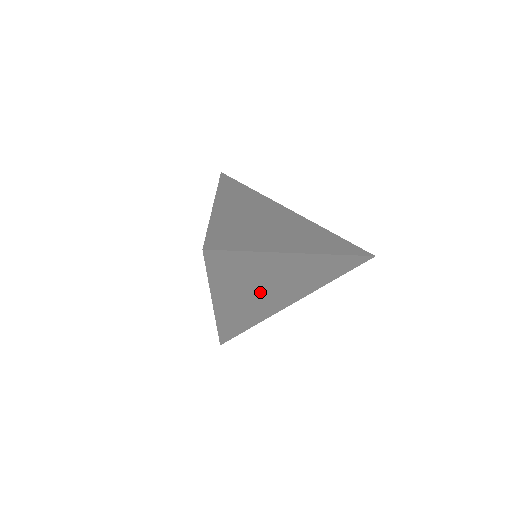
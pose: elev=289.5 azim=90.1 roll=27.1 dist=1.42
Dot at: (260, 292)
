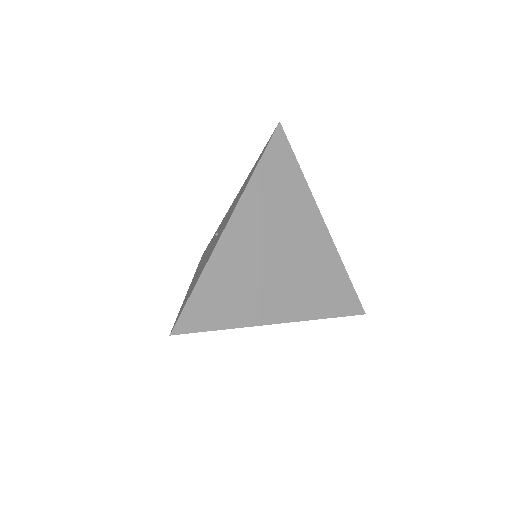
Dot at: occluded
